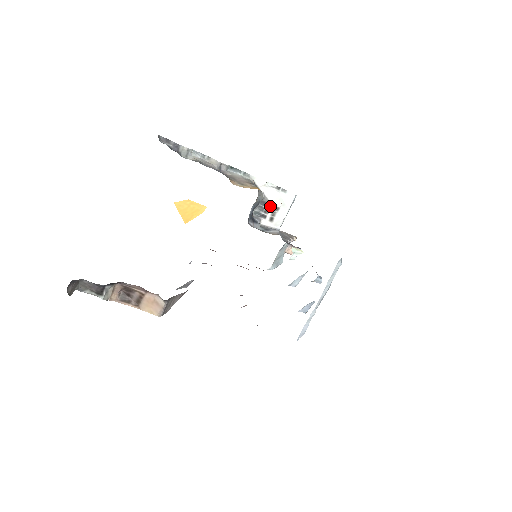
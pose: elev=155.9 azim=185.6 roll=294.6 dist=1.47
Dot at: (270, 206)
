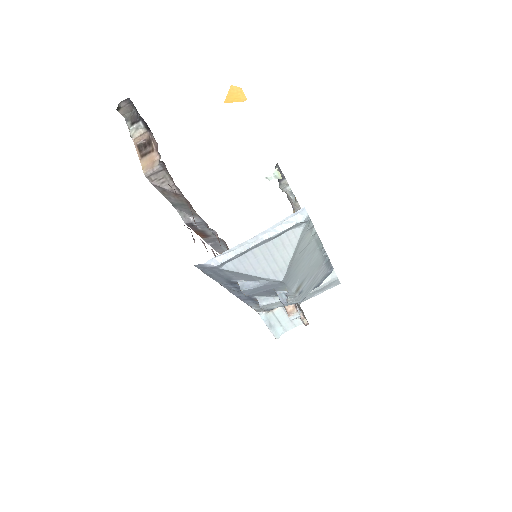
Dot at: occluded
